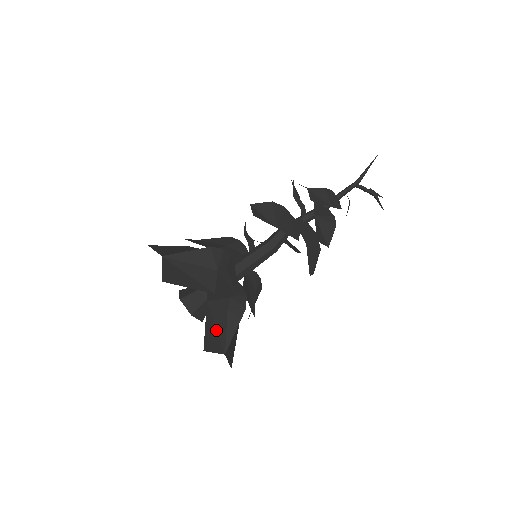
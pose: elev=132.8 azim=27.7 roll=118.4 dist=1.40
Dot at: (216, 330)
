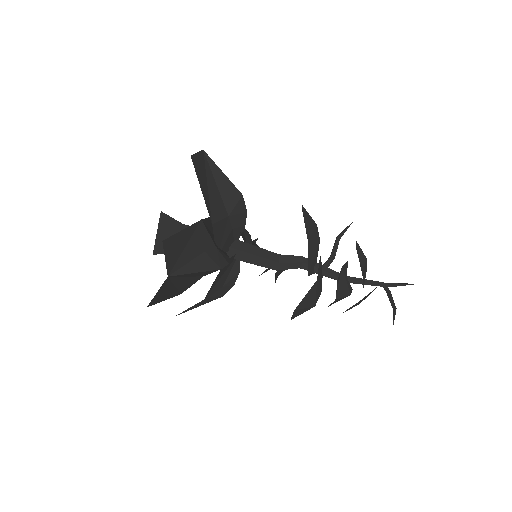
Dot at: (184, 248)
